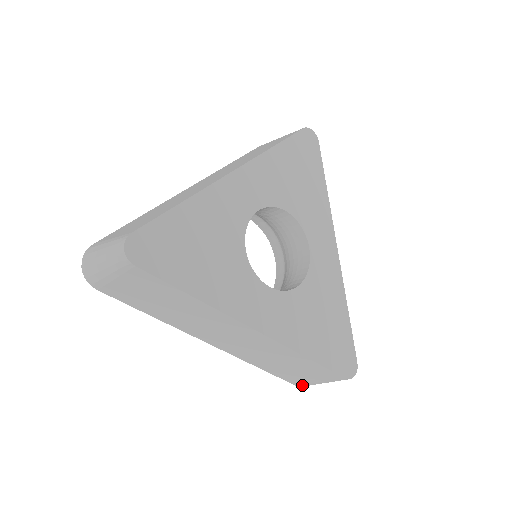
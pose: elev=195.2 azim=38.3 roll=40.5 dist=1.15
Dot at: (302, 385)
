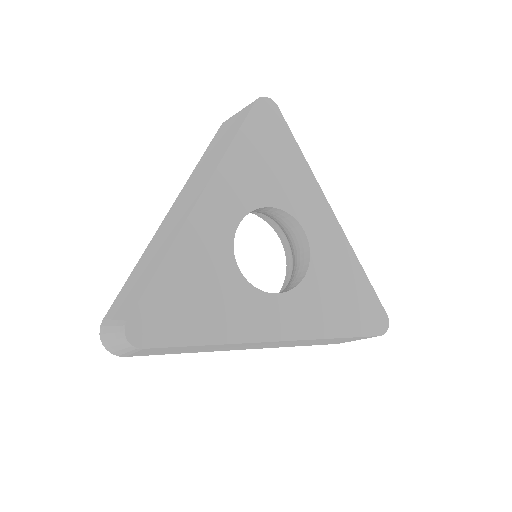
Dot at: occluded
